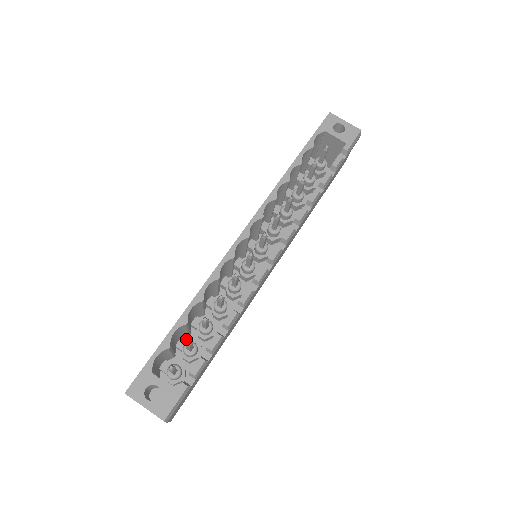
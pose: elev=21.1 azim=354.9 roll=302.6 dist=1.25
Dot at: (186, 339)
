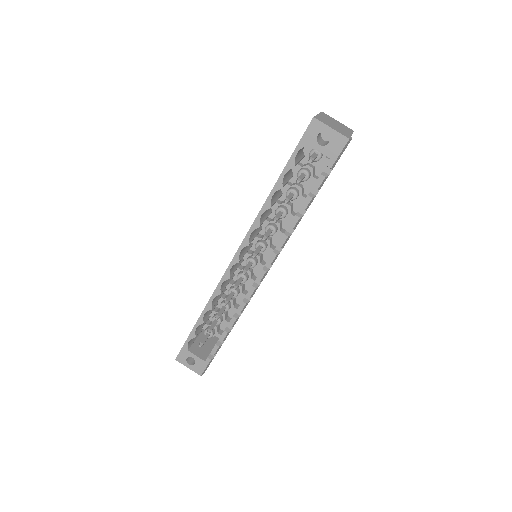
Dot at: occluded
